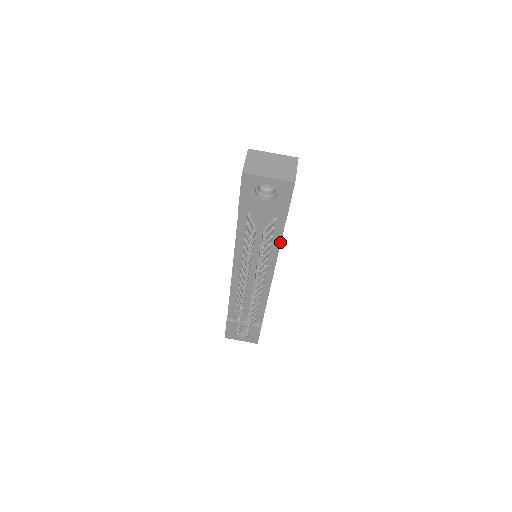
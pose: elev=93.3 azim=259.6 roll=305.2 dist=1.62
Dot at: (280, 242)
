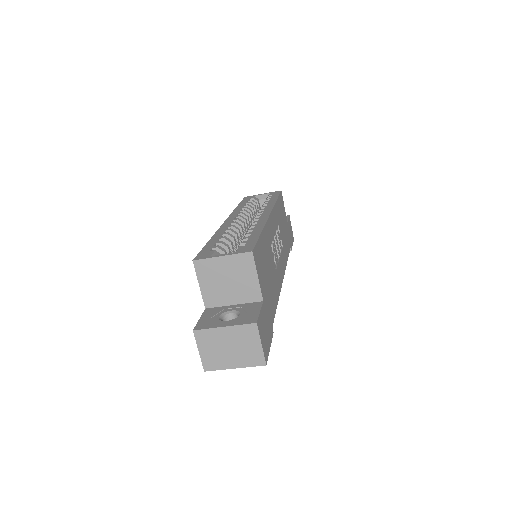
Dot at: (276, 306)
